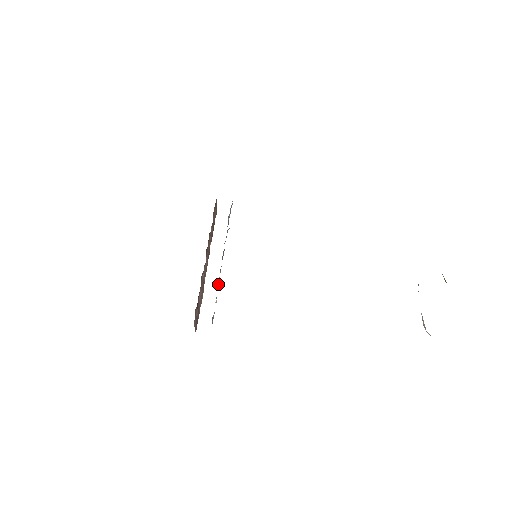
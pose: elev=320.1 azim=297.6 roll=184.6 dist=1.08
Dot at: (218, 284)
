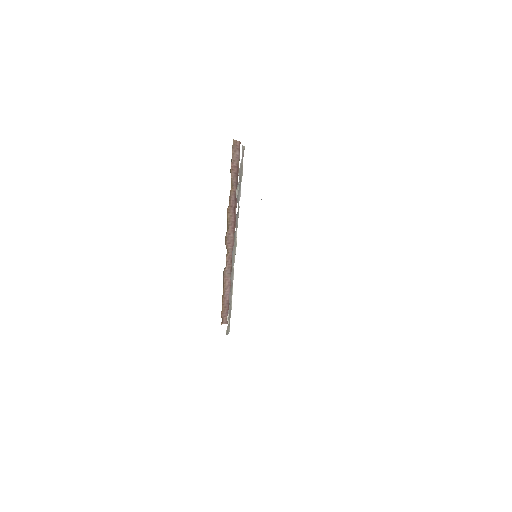
Dot at: (230, 294)
